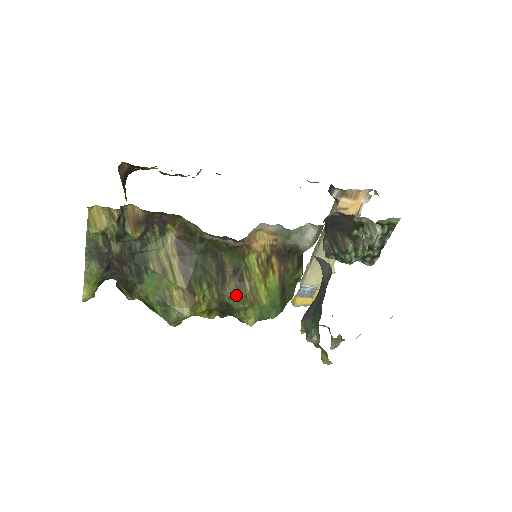
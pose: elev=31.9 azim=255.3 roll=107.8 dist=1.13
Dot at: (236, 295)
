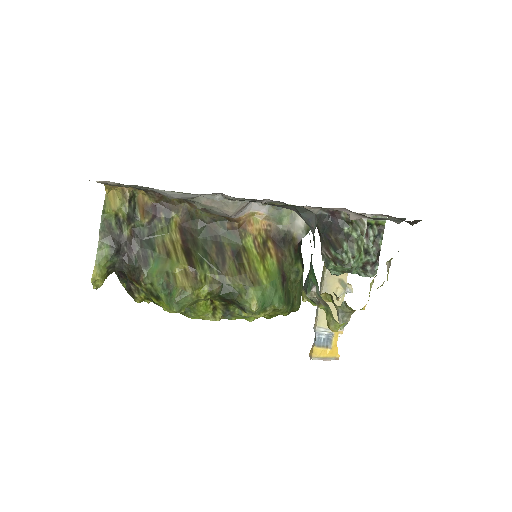
Dot at: (236, 275)
